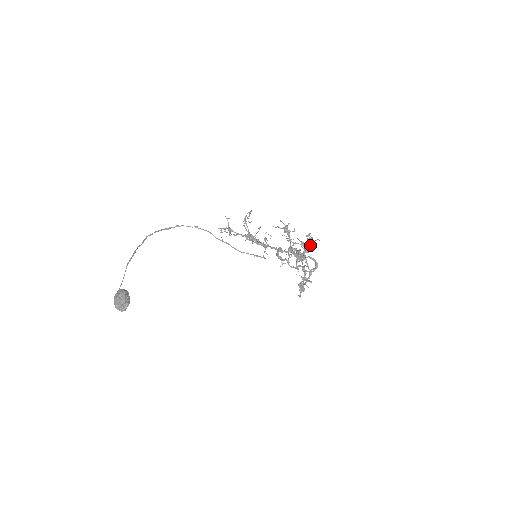
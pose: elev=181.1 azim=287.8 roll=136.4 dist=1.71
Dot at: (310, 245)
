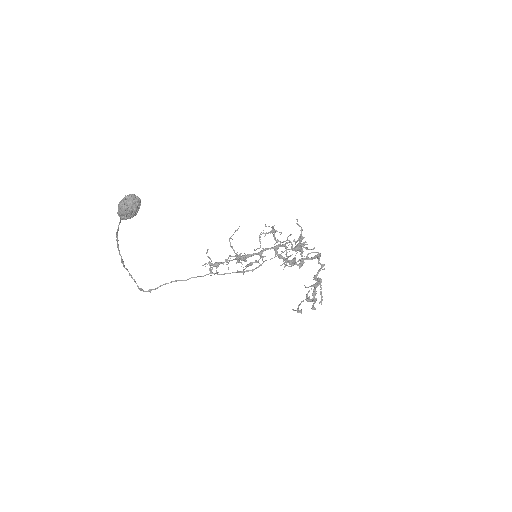
Dot at: (302, 237)
